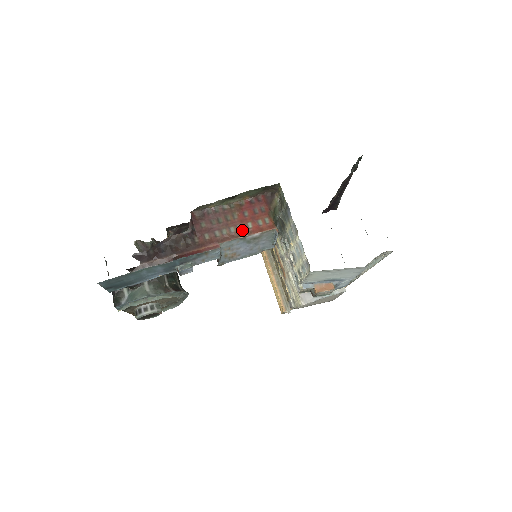
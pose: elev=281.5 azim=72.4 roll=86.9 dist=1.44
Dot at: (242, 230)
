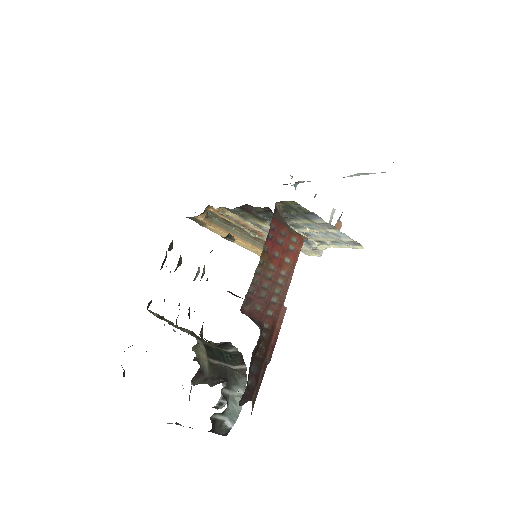
Dot at: (286, 272)
